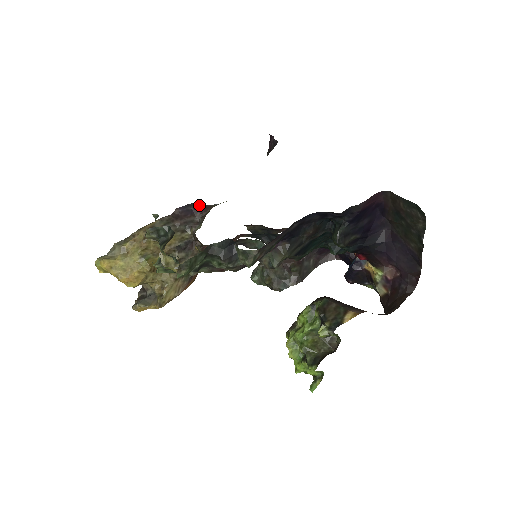
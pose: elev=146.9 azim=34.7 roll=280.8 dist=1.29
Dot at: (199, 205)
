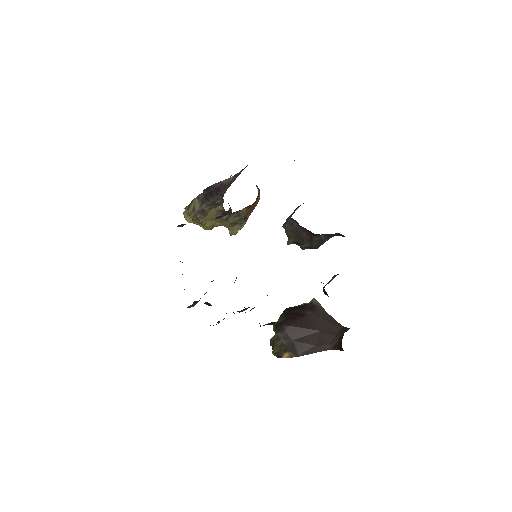
Dot at: (217, 185)
